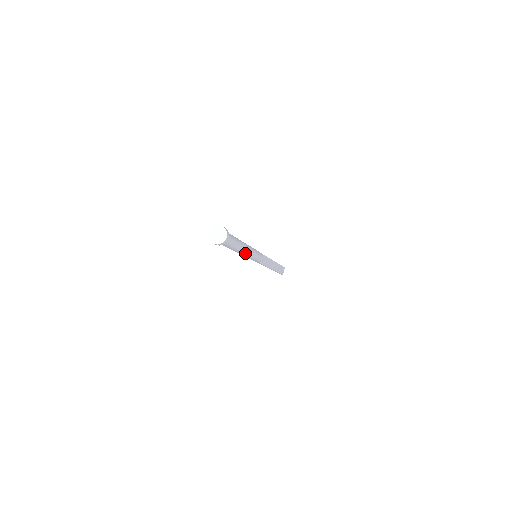
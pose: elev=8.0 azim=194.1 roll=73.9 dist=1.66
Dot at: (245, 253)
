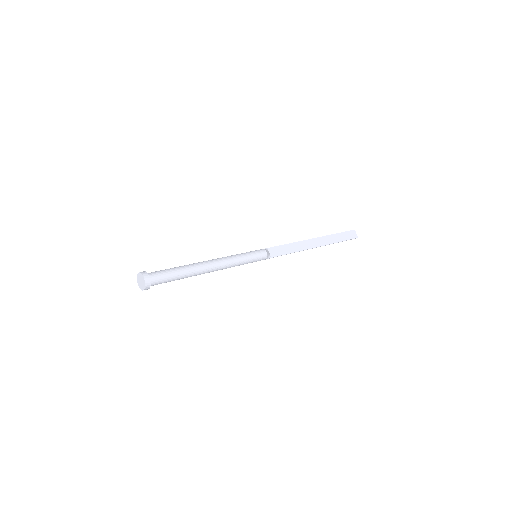
Dot at: (216, 268)
